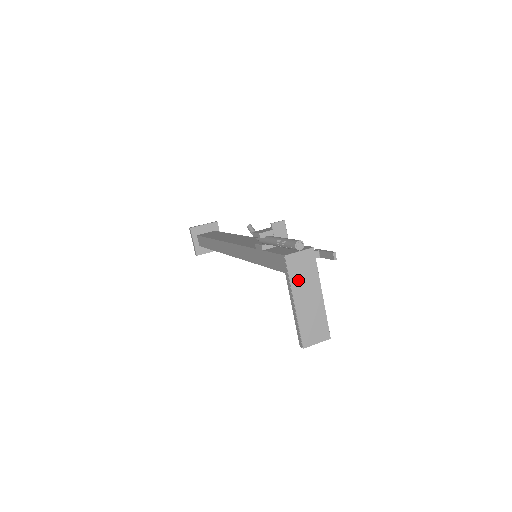
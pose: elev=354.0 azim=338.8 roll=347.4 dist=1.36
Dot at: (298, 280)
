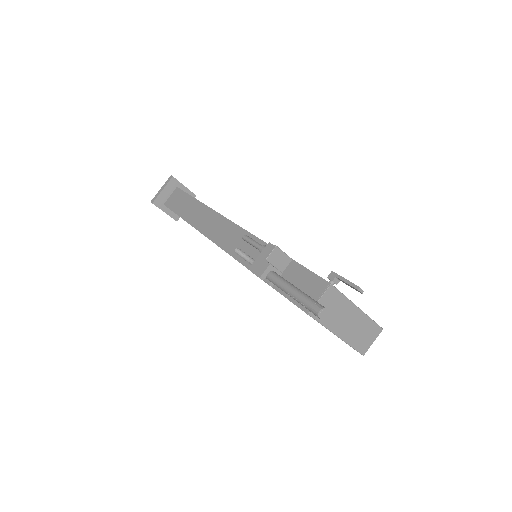
Dot at: (331, 319)
